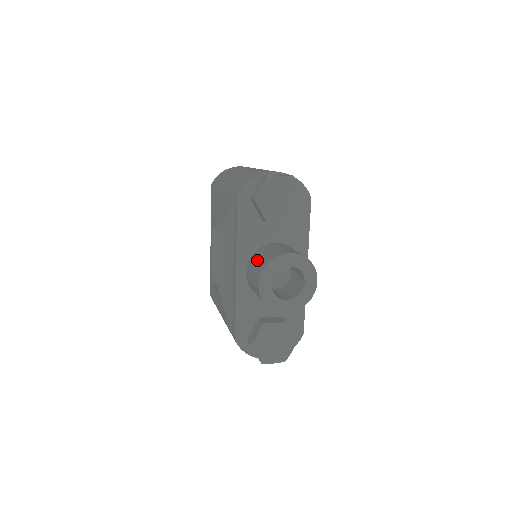
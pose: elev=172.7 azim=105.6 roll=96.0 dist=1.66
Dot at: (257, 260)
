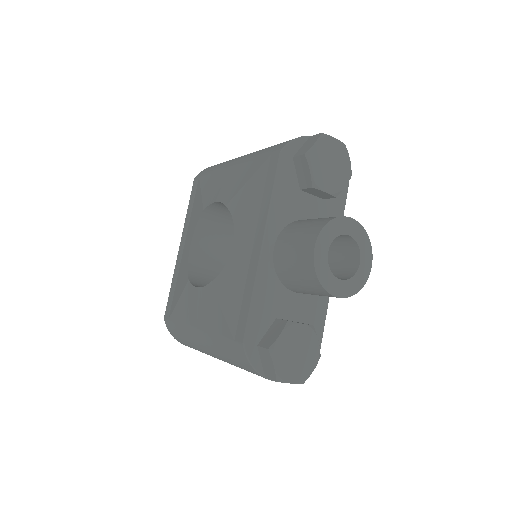
Dot at: (301, 226)
